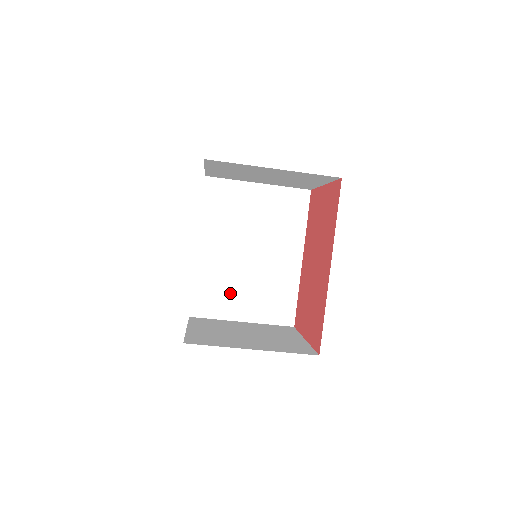
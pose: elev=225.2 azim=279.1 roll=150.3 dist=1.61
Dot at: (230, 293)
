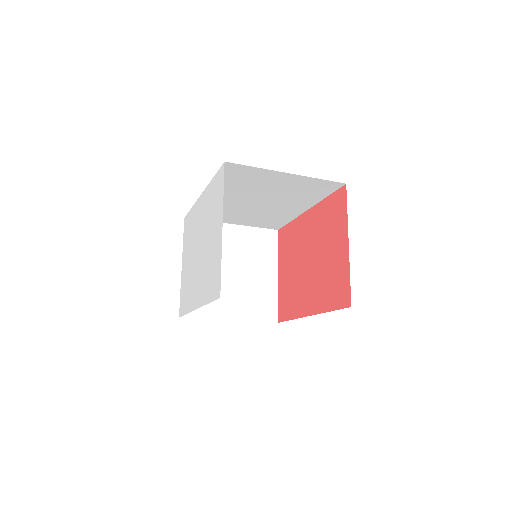
Dot at: (227, 214)
